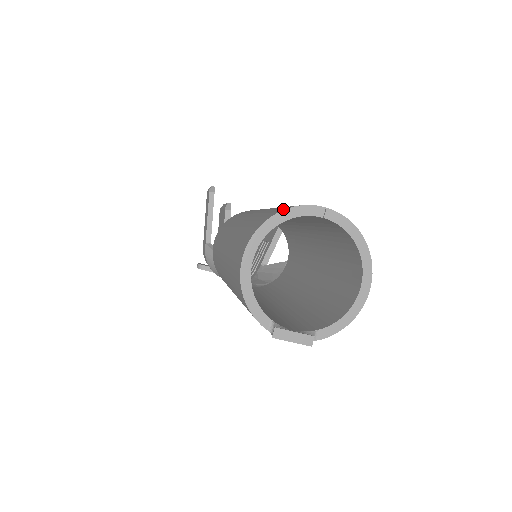
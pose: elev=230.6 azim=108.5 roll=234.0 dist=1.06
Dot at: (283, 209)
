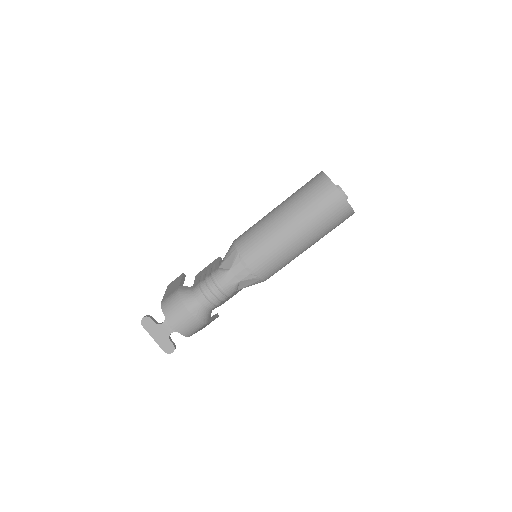
Dot at: occluded
